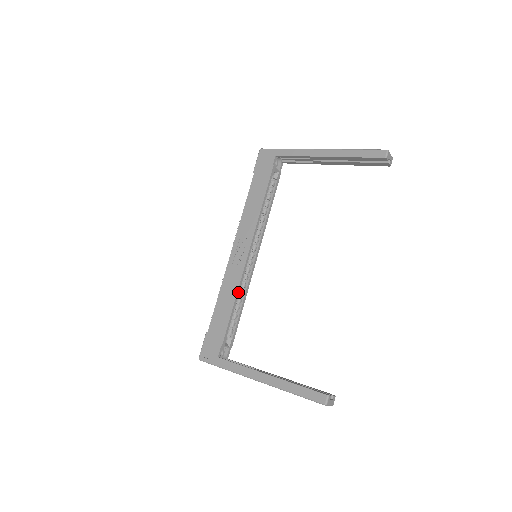
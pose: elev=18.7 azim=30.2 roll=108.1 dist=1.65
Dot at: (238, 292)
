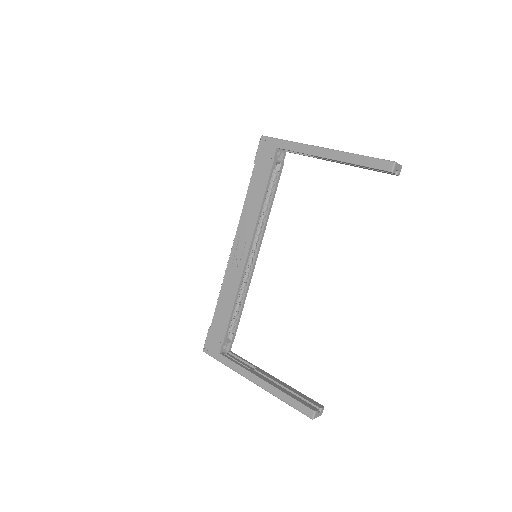
Dot at: (238, 293)
